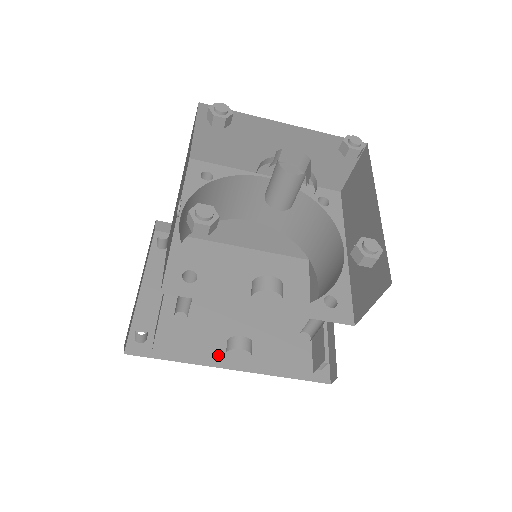
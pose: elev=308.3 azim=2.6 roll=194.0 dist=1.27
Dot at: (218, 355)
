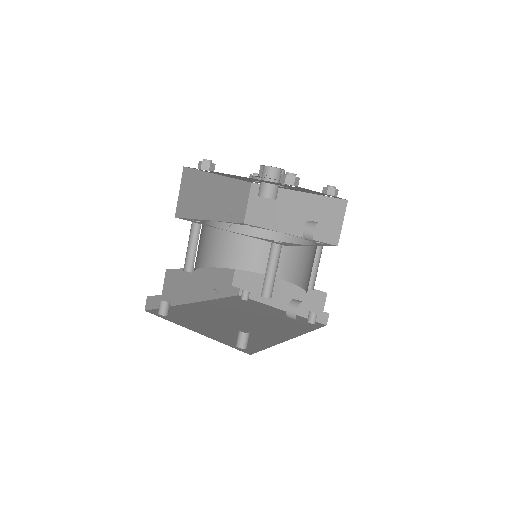
Dot at: (280, 336)
